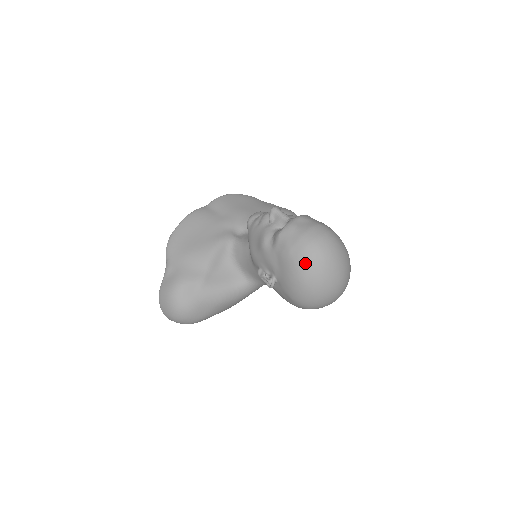
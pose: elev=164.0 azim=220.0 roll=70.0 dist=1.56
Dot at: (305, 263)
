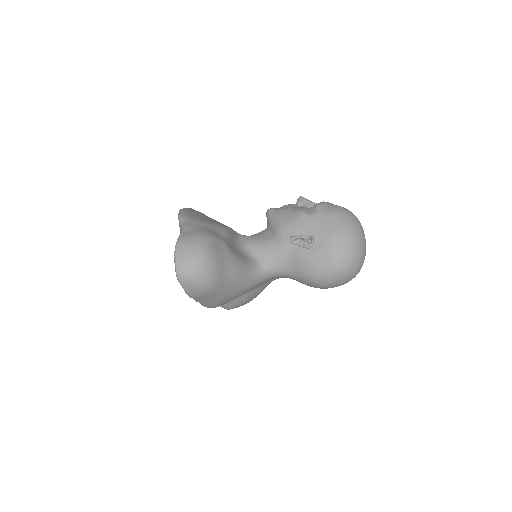
Dot at: (349, 221)
